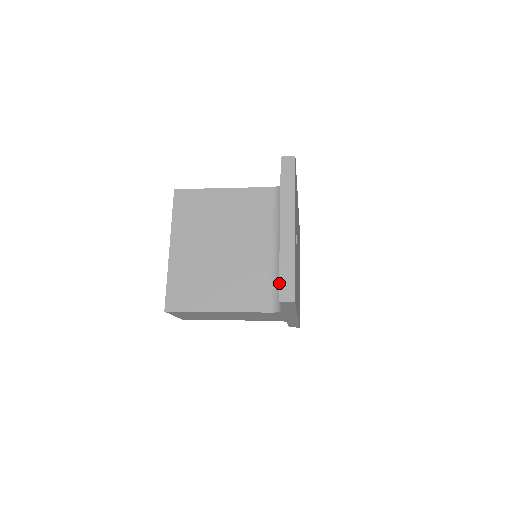
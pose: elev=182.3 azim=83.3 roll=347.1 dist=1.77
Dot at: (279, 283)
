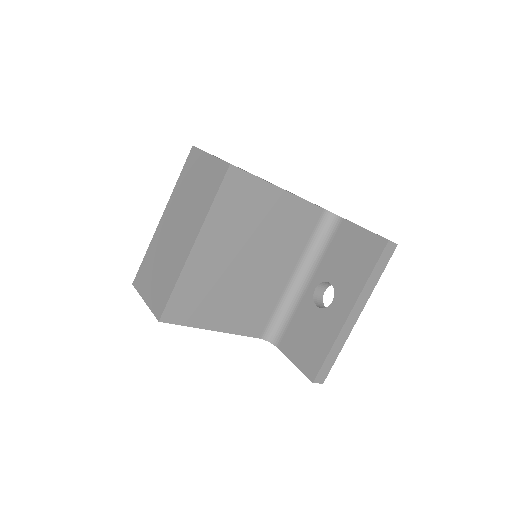
Dot at: (321, 367)
